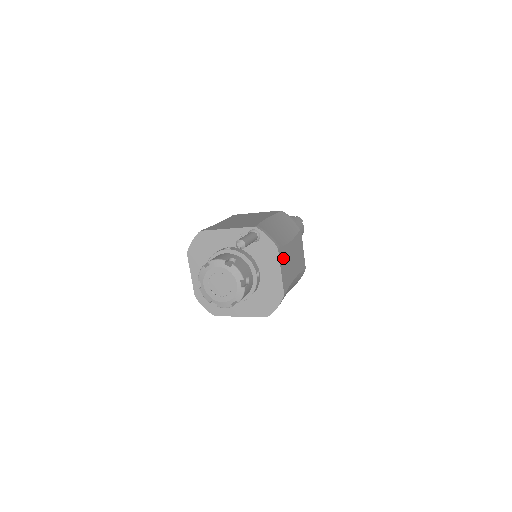
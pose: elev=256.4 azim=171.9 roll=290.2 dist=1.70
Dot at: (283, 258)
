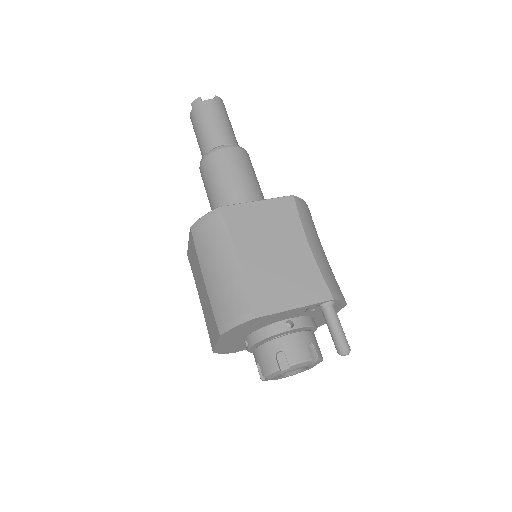
Dot at: occluded
